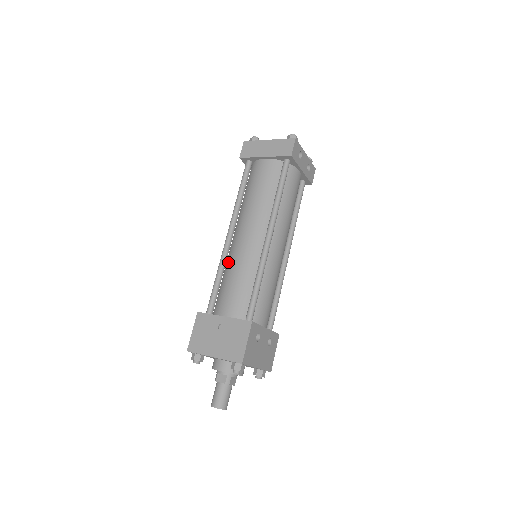
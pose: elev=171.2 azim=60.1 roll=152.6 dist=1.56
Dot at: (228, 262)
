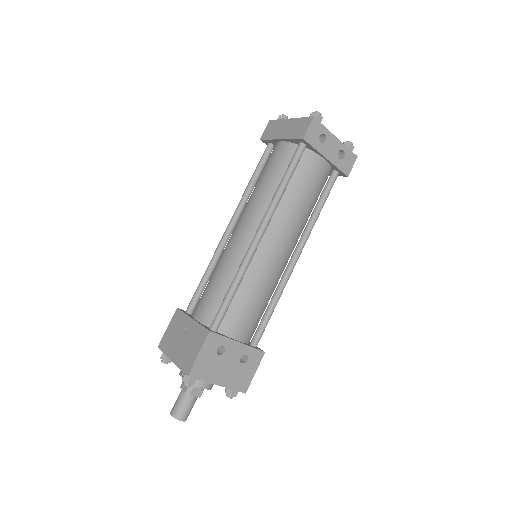
Dot at: (219, 258)
